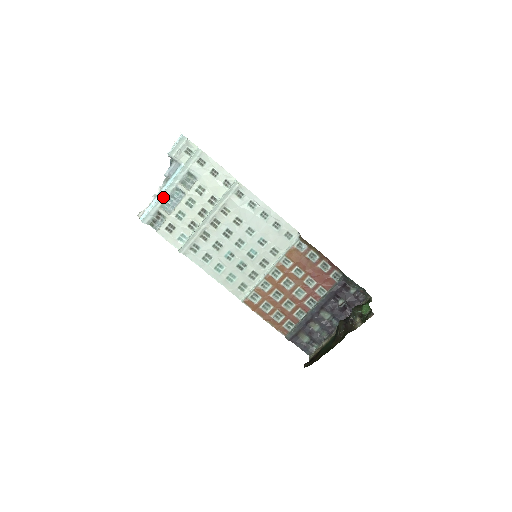
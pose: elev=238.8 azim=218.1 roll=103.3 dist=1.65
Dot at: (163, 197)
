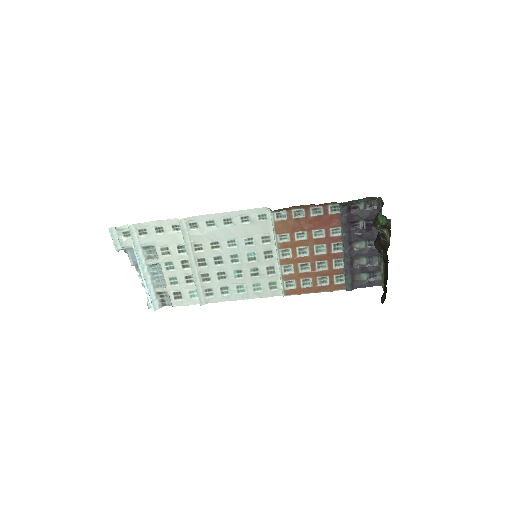
Dot at: (148, 281)
